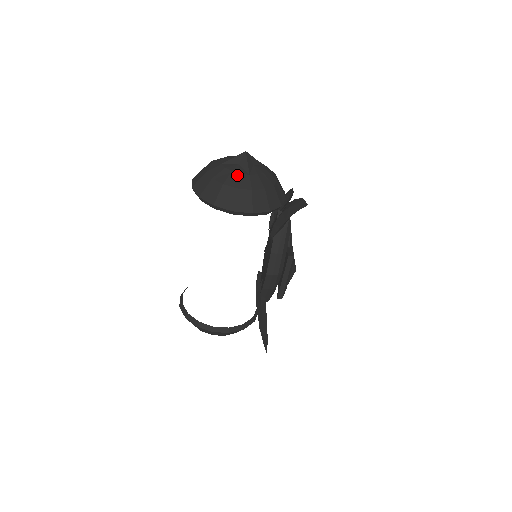
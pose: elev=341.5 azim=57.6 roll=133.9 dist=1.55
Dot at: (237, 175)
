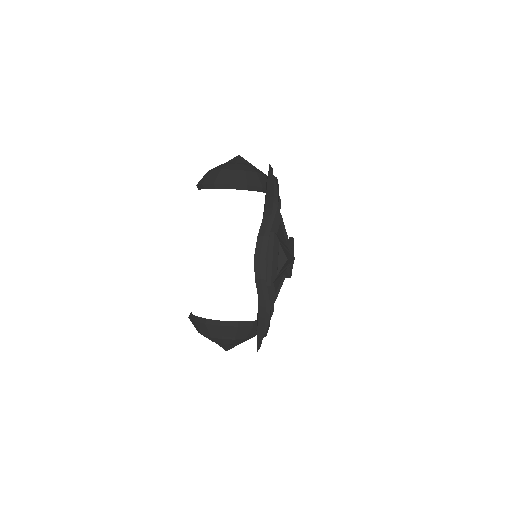
Dot at: (225, 165)
